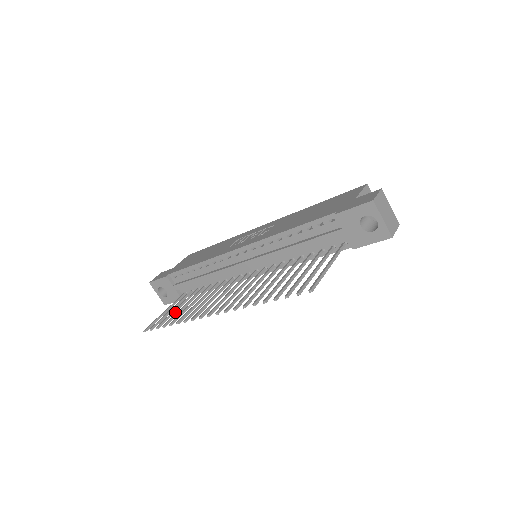
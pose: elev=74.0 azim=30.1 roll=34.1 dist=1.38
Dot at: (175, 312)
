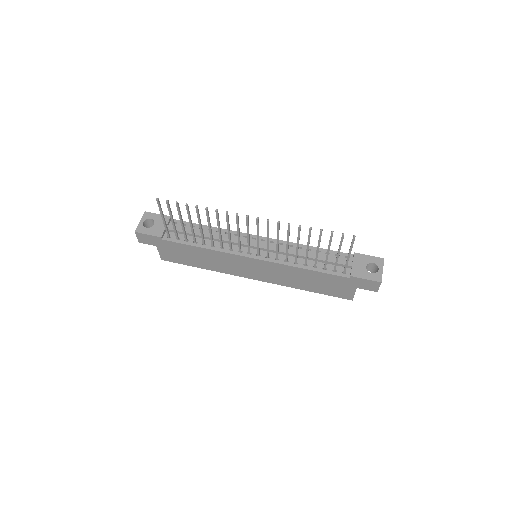
Dot at: (182, 219)
